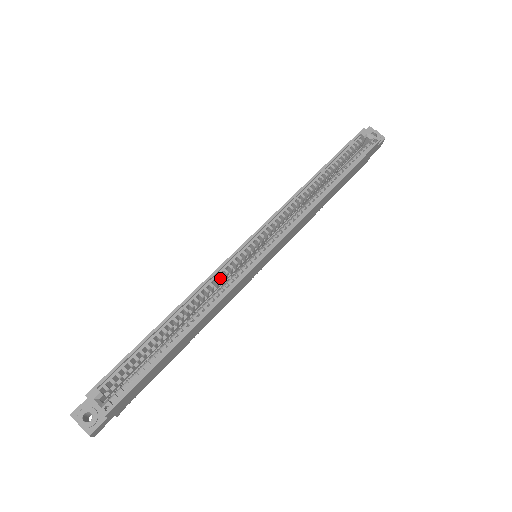
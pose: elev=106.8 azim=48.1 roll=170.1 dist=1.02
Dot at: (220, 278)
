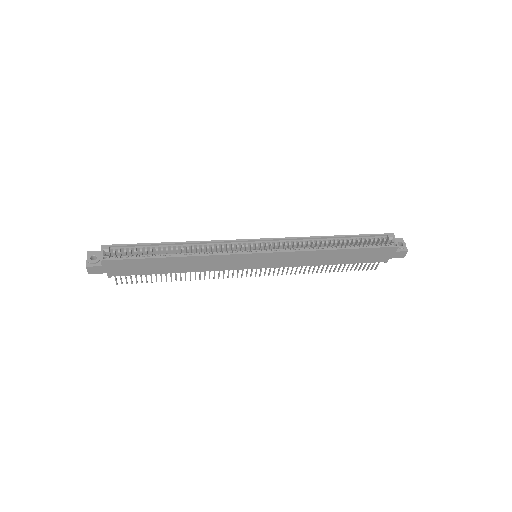
Dot at: (222, 247)
